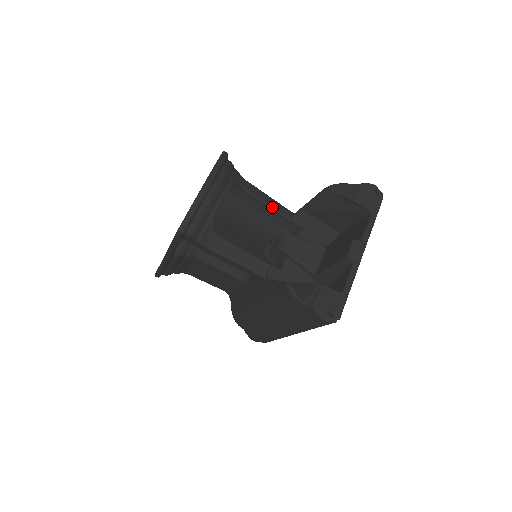
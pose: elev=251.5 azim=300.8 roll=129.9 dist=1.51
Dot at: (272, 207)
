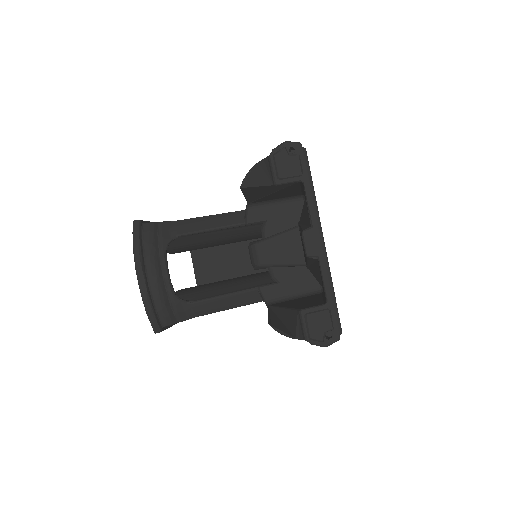
Dot at: (219, 228)
